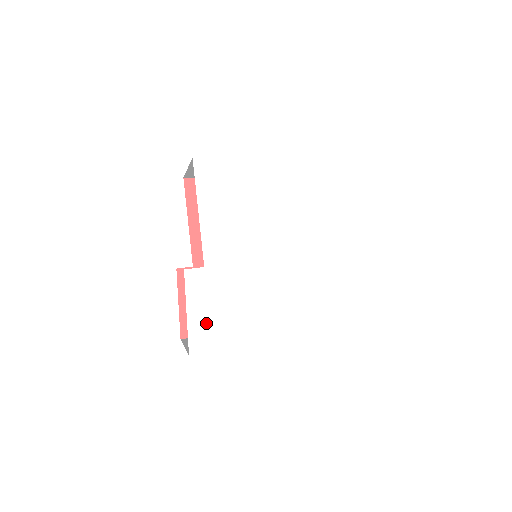
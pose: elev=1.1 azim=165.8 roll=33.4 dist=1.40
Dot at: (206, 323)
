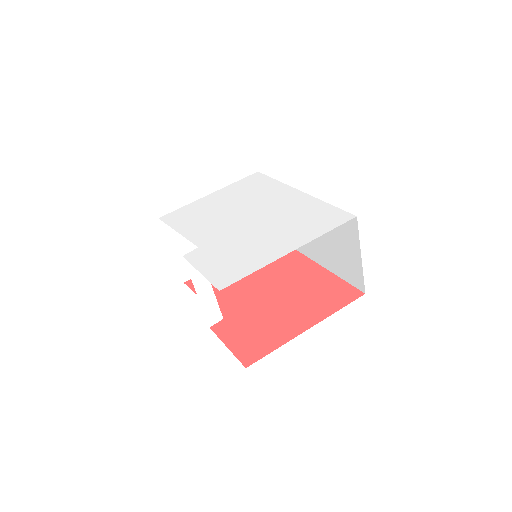
Dot at: (221, 268)
